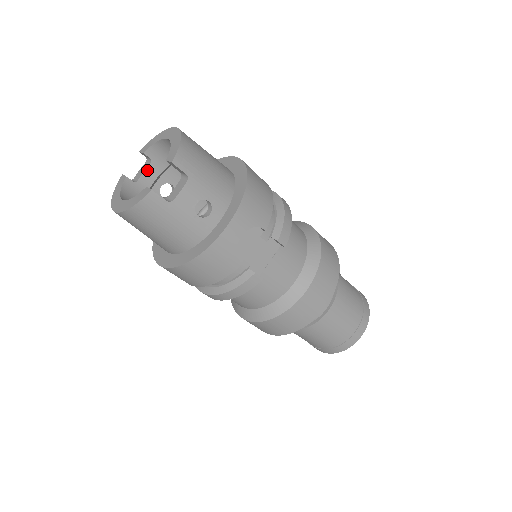
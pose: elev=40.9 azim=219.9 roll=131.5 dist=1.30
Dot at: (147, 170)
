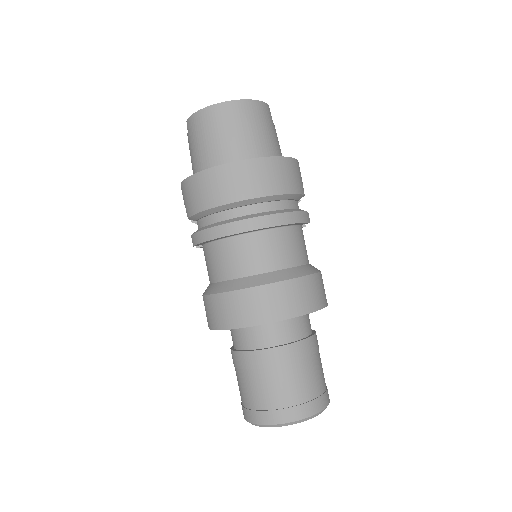
Dot at: occluded
